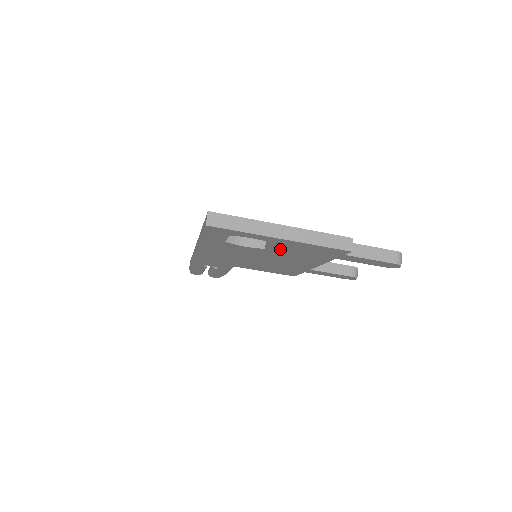
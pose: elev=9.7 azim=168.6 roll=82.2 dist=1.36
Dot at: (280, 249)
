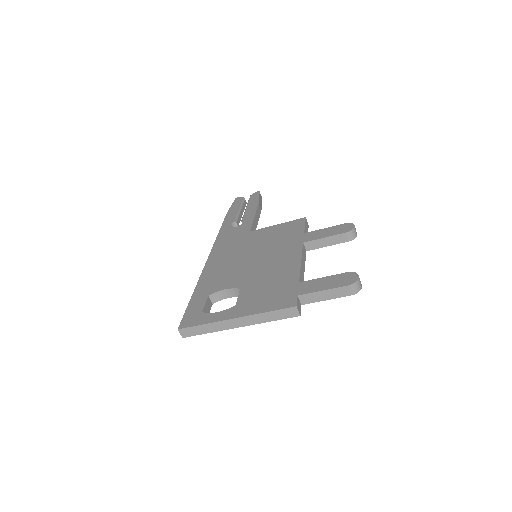
Dot at: occluded
